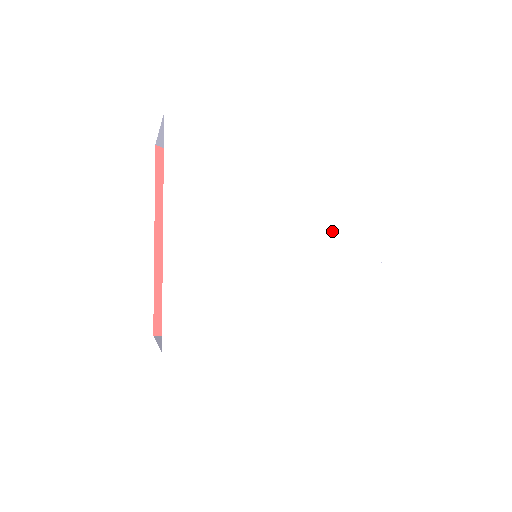
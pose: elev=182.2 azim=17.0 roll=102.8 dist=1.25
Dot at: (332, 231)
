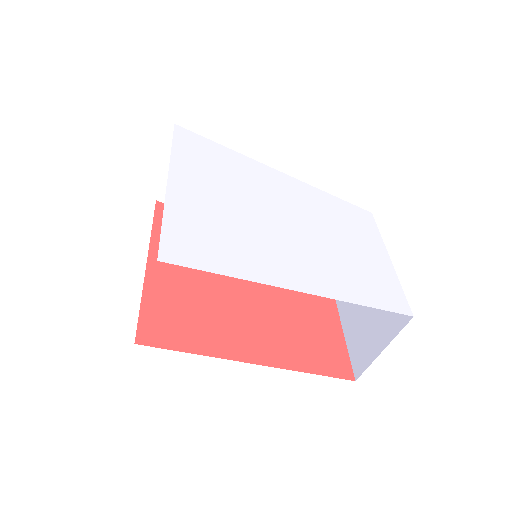
Dot at: (330, 216)
